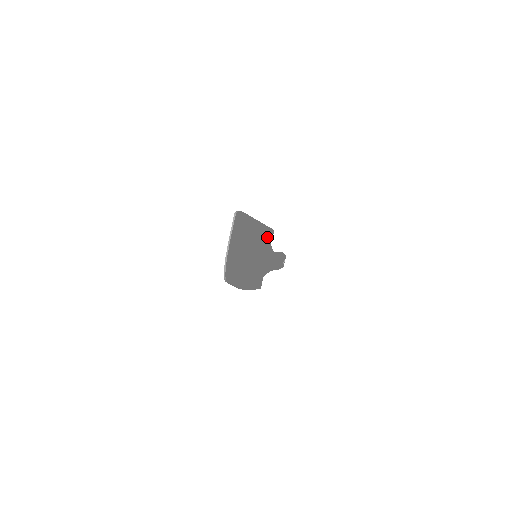
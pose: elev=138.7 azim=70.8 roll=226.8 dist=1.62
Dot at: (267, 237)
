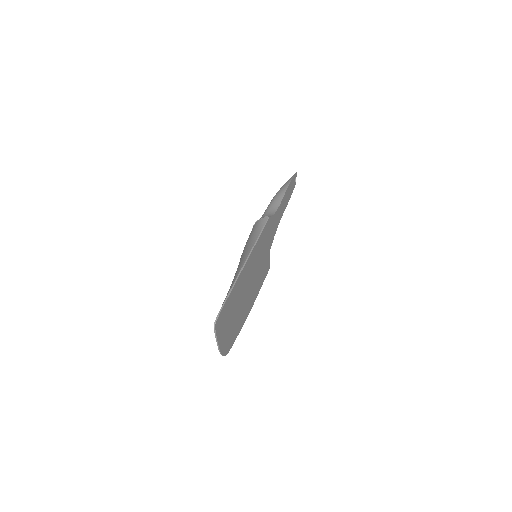
Dot at: (262, 240)
